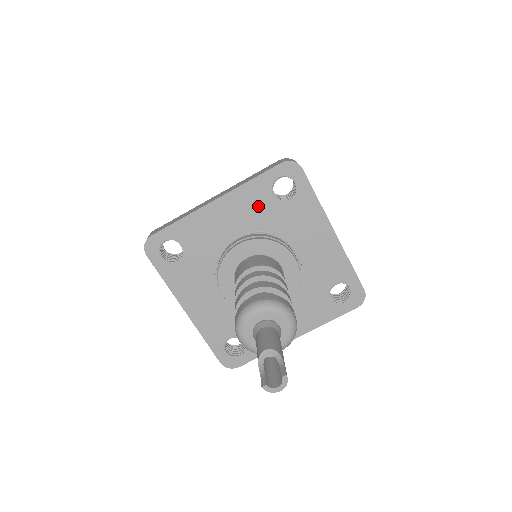
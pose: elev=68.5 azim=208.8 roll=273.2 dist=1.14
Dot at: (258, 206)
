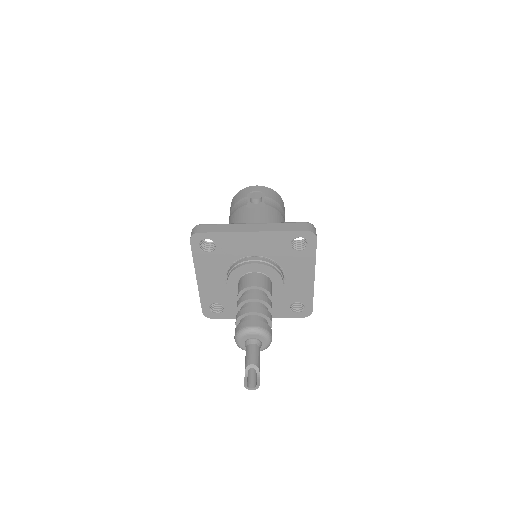
Dot at: (277, 246)
